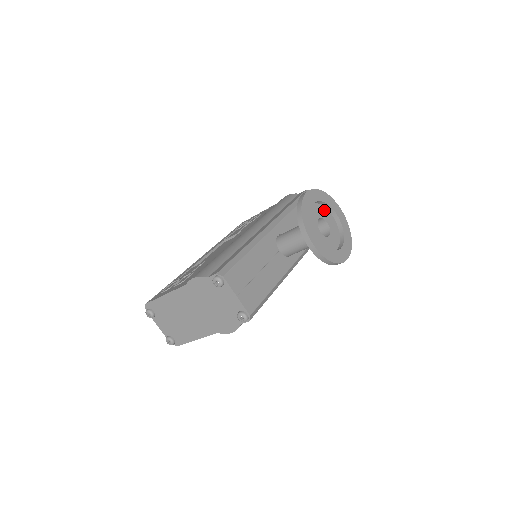
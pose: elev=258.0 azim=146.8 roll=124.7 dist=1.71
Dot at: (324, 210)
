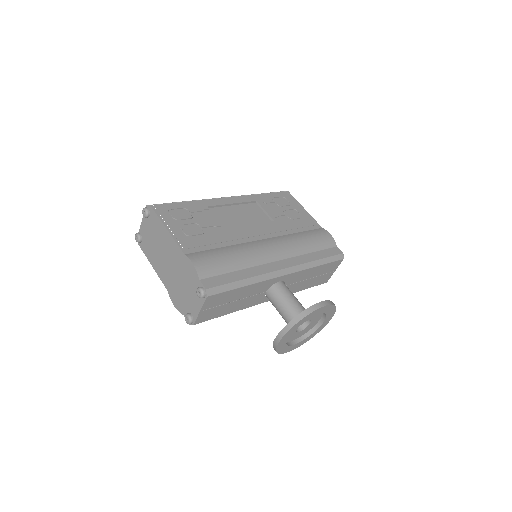
Dot at: (320, 315)
